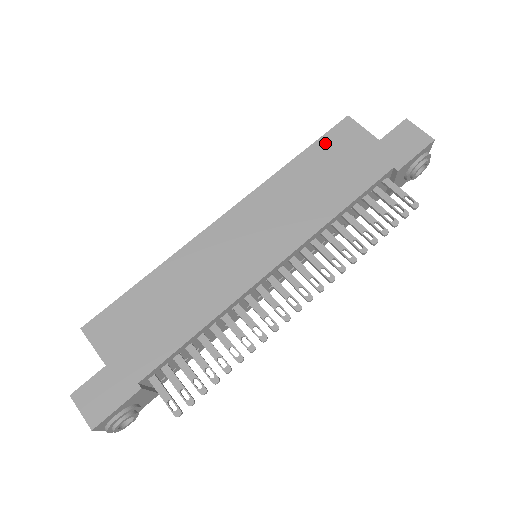
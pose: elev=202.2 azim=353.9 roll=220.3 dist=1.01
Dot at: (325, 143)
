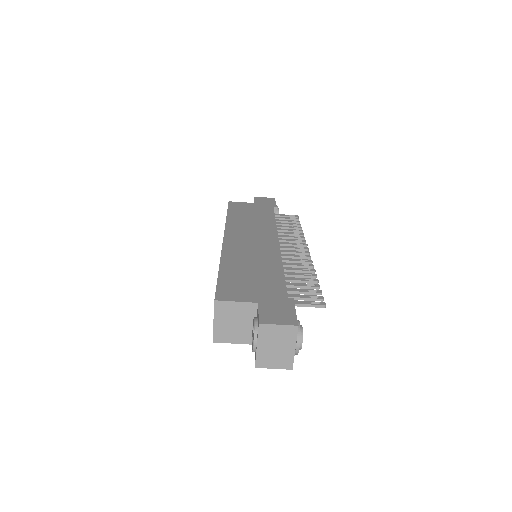
Dot at: (233, 209)
